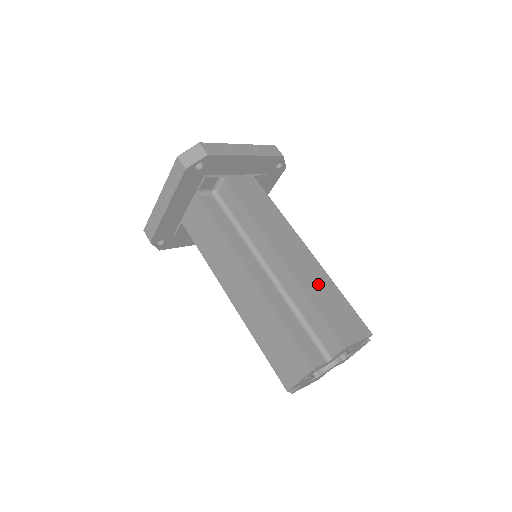
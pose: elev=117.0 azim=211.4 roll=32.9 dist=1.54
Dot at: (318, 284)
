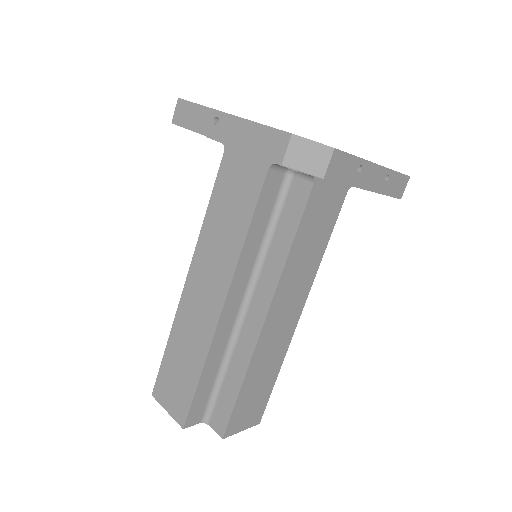
Dot at: (267, 364)
